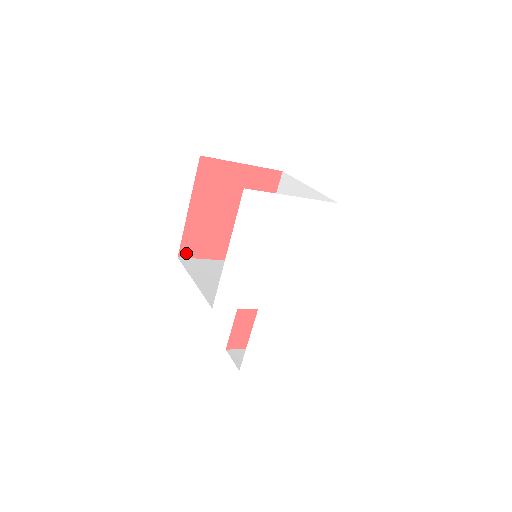
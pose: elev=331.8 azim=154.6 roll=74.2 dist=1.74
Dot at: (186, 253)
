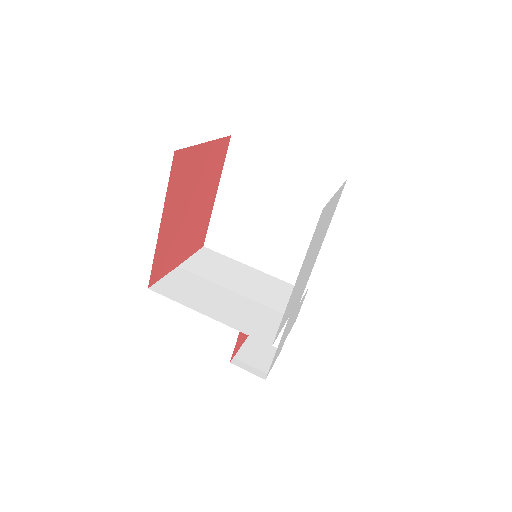
Dot at: (154, 278)
